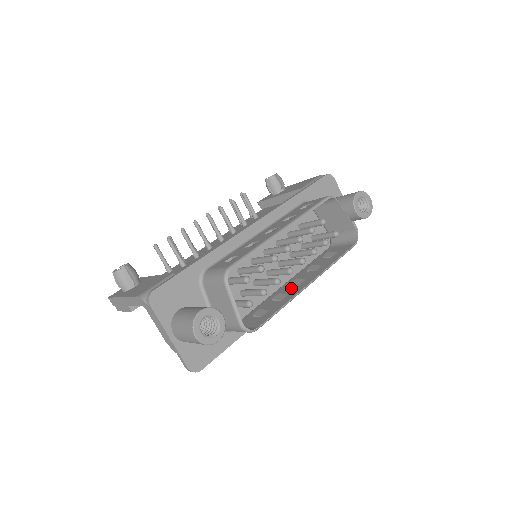
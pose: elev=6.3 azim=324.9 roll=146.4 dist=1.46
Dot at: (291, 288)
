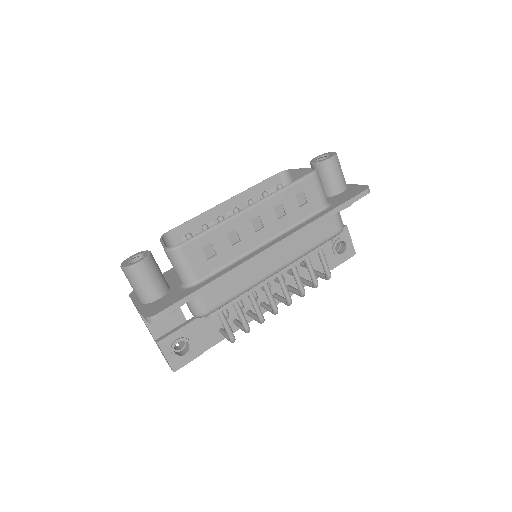
Dot at: (246, 228)
